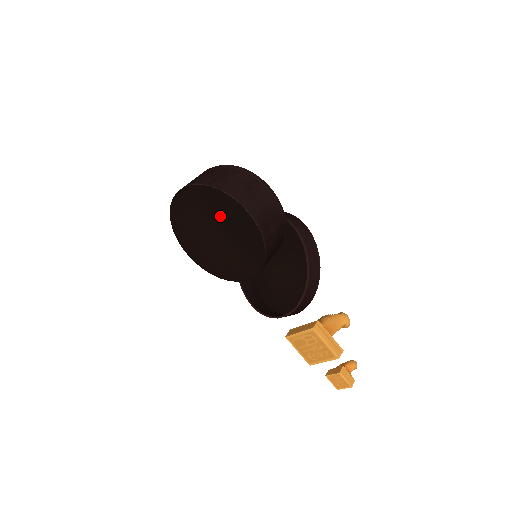
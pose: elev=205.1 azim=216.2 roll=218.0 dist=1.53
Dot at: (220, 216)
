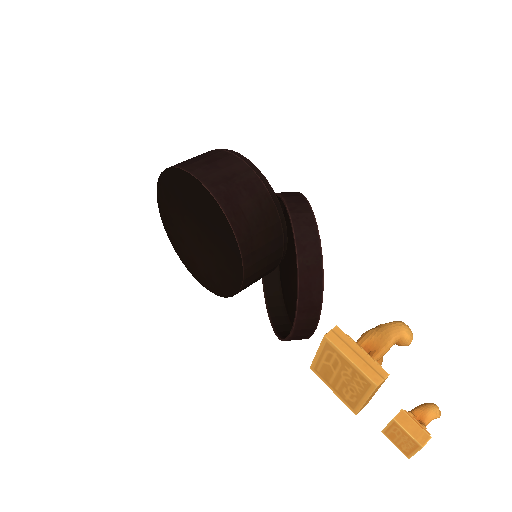
Dot at: (187, 204)
